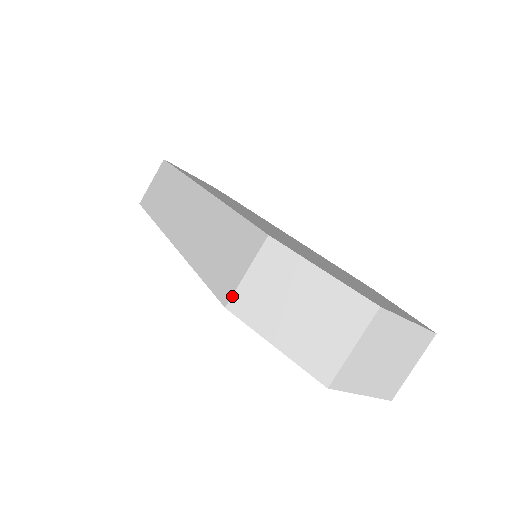
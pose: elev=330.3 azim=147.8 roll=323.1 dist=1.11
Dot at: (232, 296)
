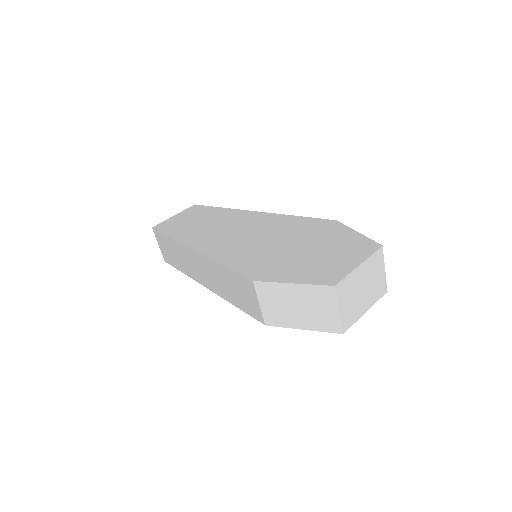
Dot at: (263, 319)
